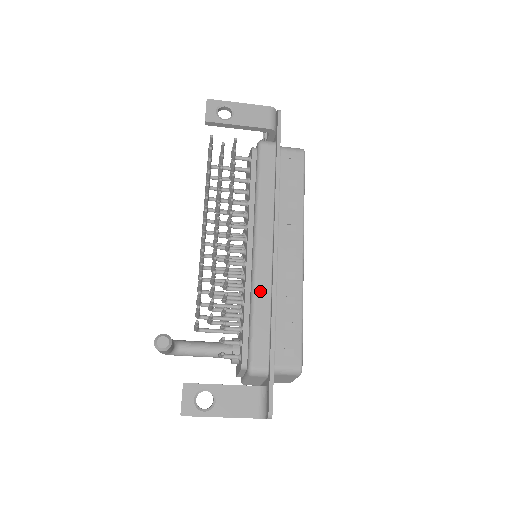
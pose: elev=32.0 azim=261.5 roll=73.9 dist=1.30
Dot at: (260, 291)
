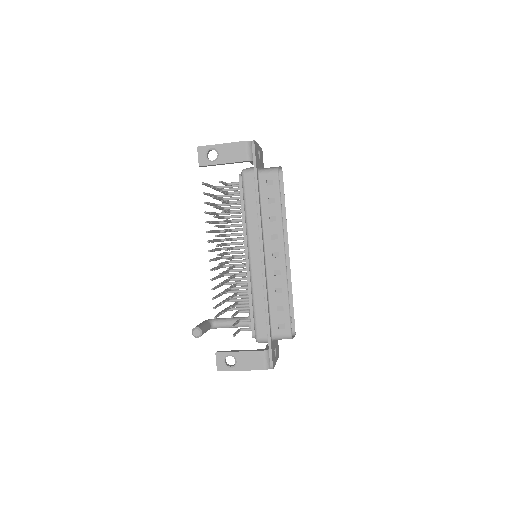
Dot at: (256, 288)
